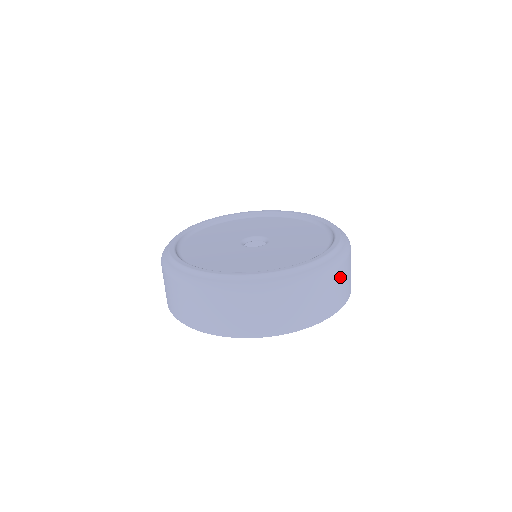
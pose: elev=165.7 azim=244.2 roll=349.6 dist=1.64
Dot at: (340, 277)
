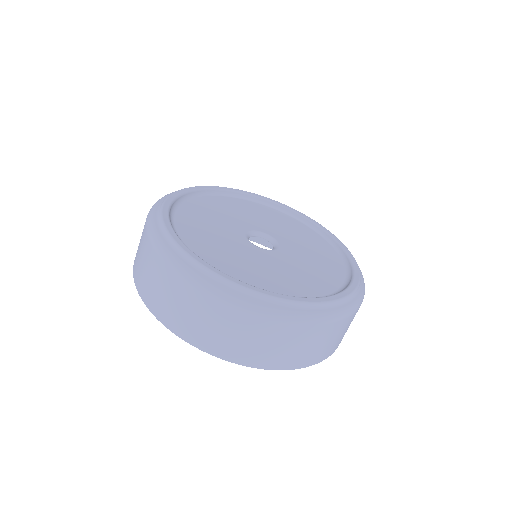
Dot at: (314, 336)
